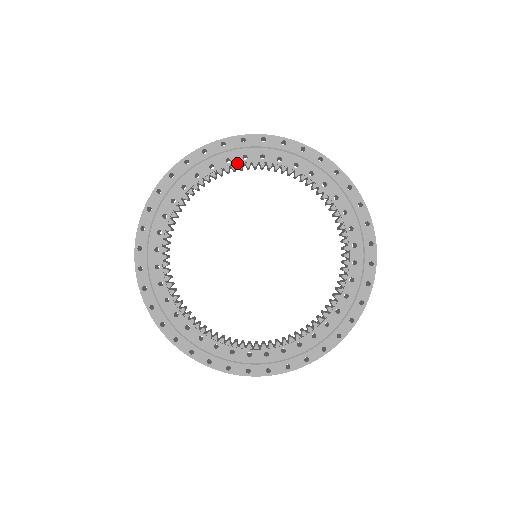
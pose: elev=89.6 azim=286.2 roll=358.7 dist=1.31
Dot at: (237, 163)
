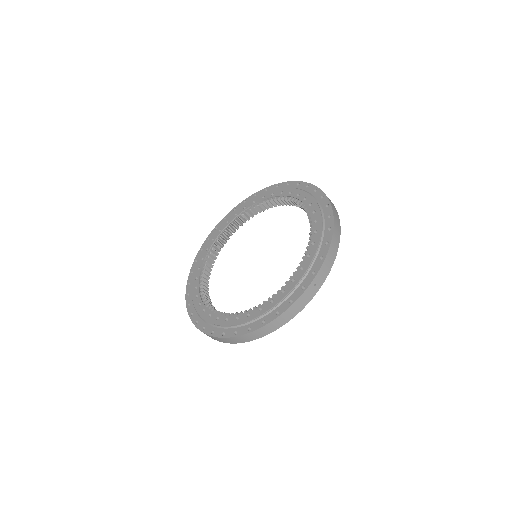
Dot at: (206, 254)
